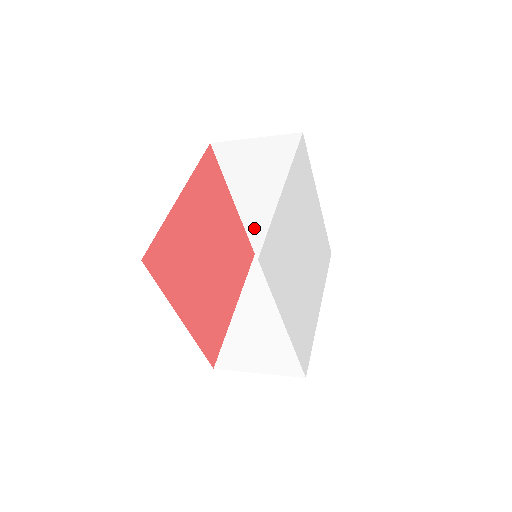
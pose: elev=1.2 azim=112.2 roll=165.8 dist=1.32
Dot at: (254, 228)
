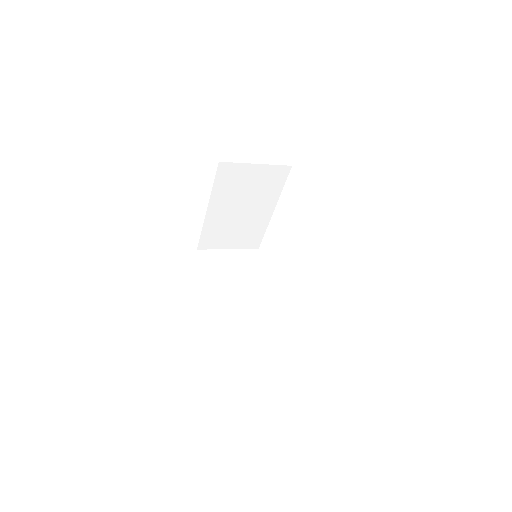
Dot at: (210, 229)
